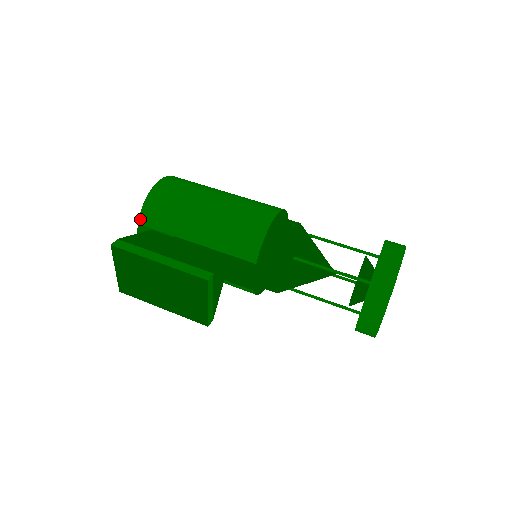
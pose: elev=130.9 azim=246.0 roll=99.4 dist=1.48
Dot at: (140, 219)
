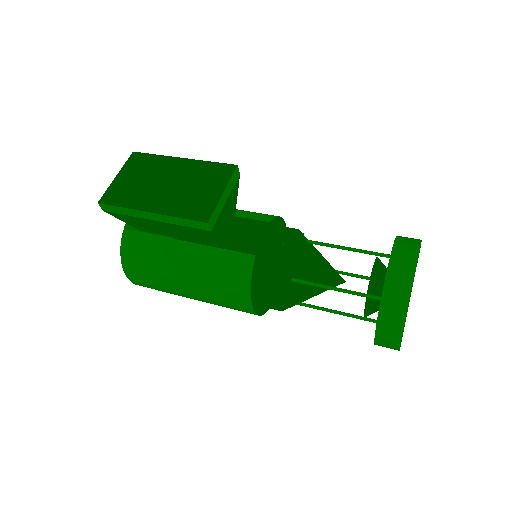
Dot at: occluded
